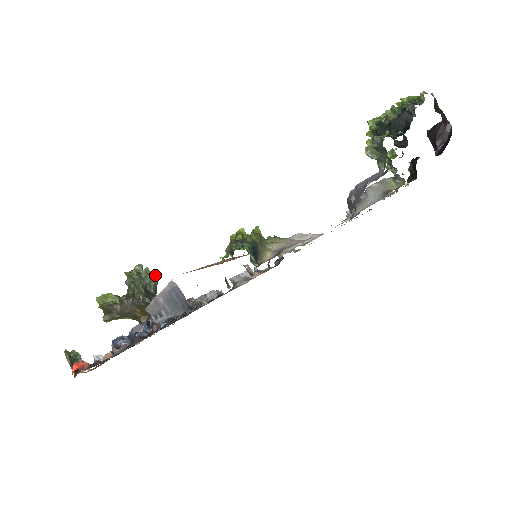
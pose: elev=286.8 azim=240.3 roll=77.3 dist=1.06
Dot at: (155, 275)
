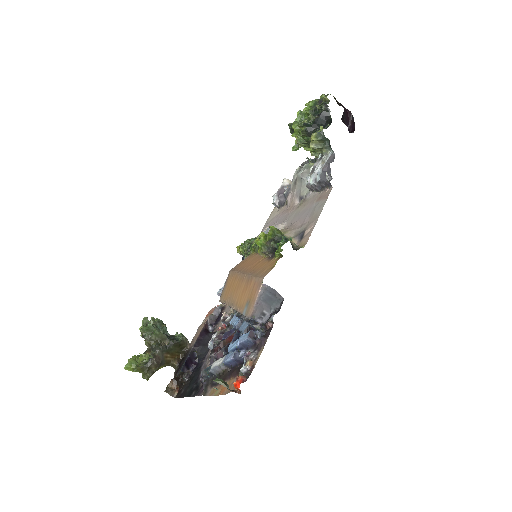
Dot at: (161, 320)
